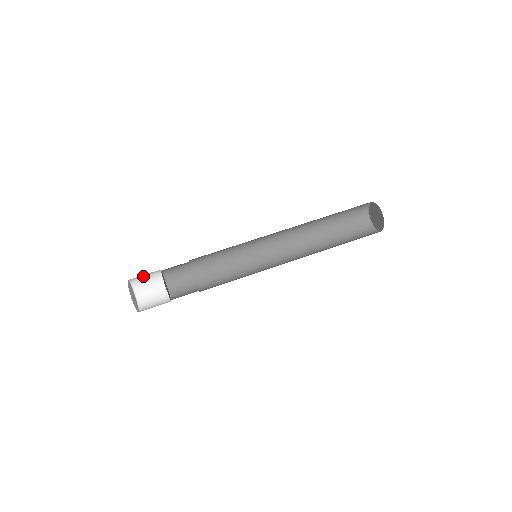
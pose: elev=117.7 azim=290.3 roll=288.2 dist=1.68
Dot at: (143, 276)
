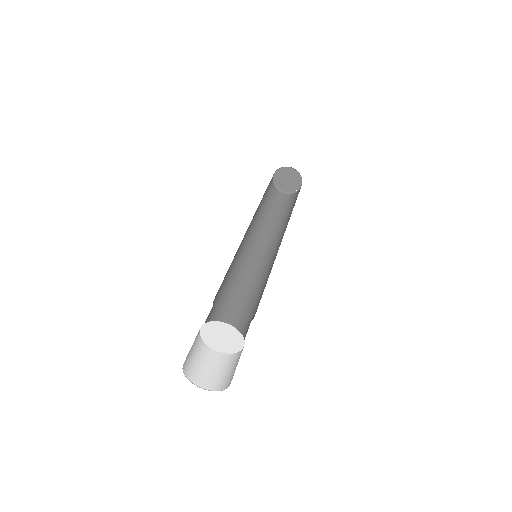
Dot at: occluded
